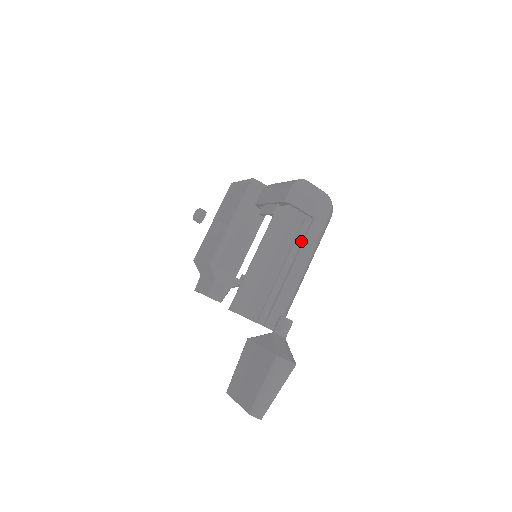
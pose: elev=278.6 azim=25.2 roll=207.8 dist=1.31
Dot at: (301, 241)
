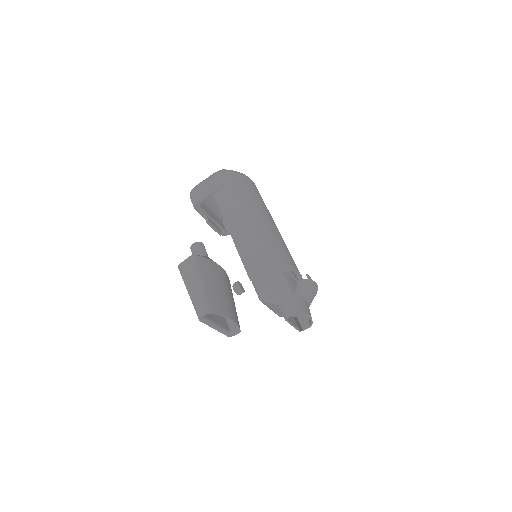
Dot at: (226, 209)
